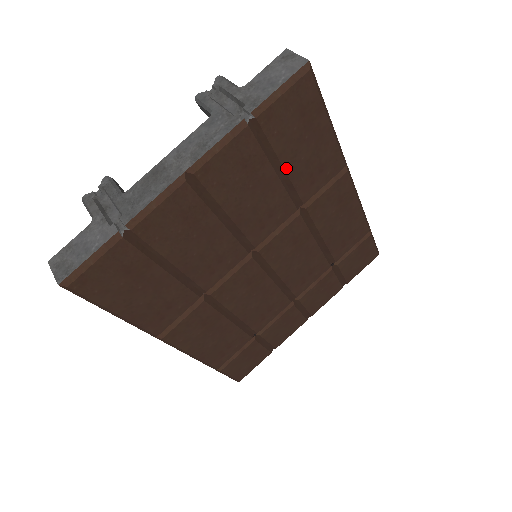
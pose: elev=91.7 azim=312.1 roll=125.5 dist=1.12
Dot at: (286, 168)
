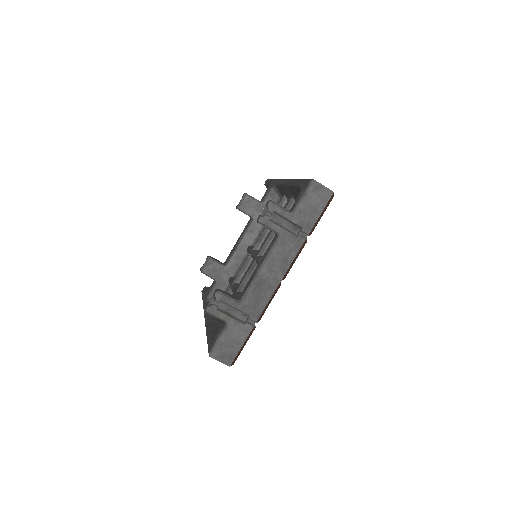
Dot at: occluded
